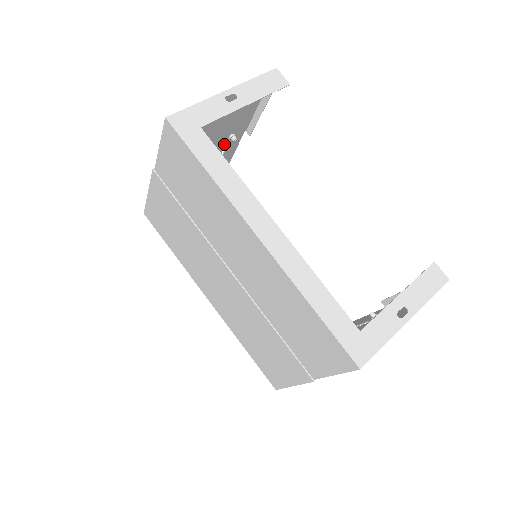
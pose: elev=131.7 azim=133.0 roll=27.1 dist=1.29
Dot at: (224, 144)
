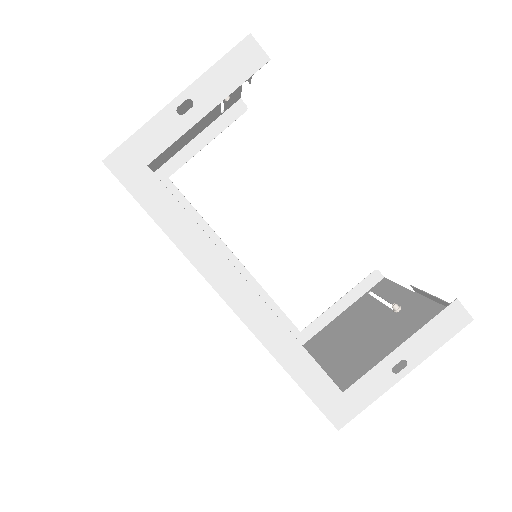
Dot at: occluded
